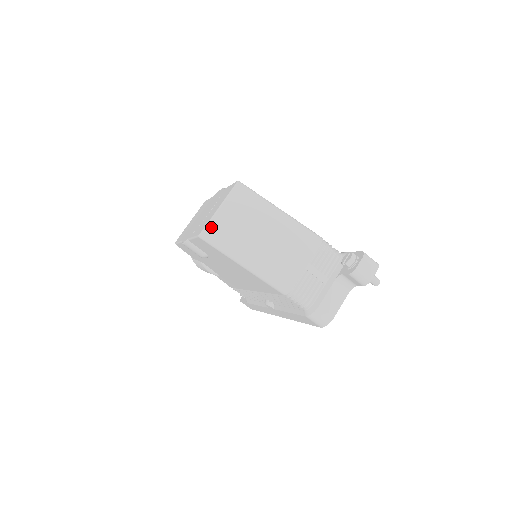
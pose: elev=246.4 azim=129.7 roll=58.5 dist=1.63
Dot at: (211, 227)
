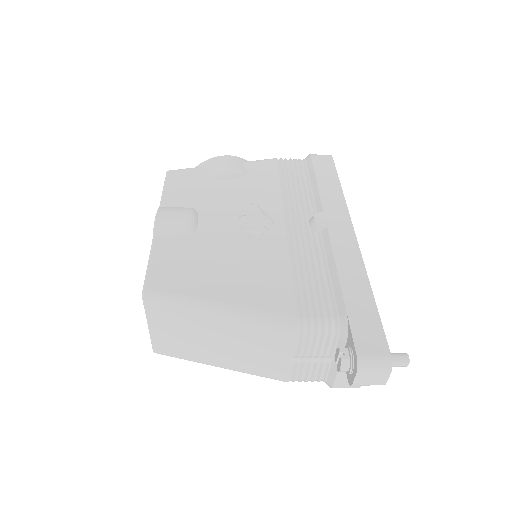
Dot at: (157, 347)
